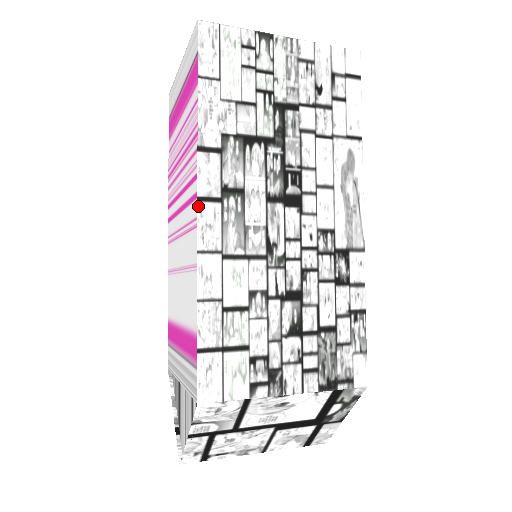
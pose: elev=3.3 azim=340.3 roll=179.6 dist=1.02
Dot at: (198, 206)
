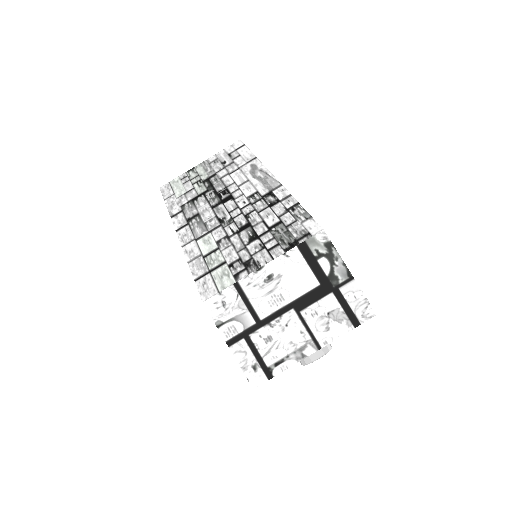
Dot at: (177, 233)
